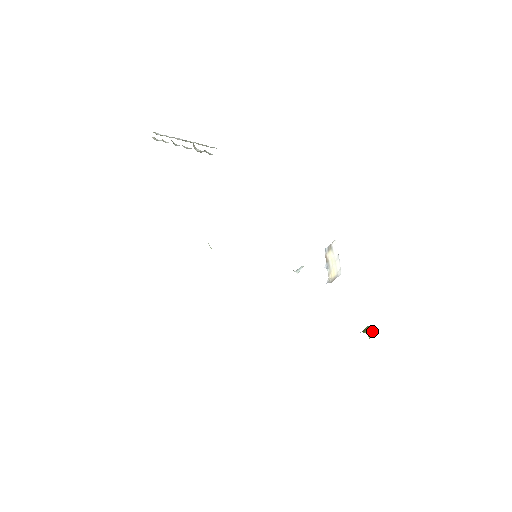
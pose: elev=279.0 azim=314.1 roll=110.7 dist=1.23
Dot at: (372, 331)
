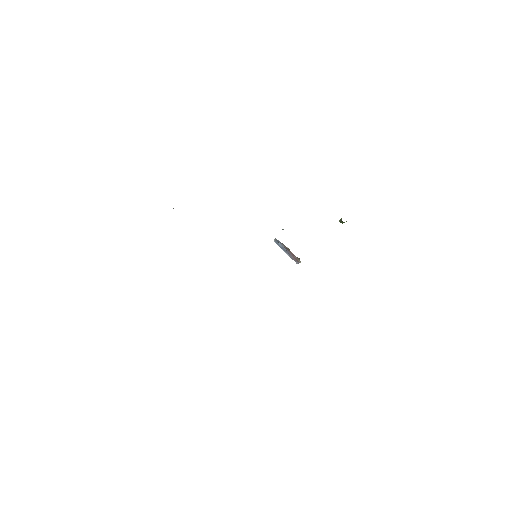
Dot at: occluded
